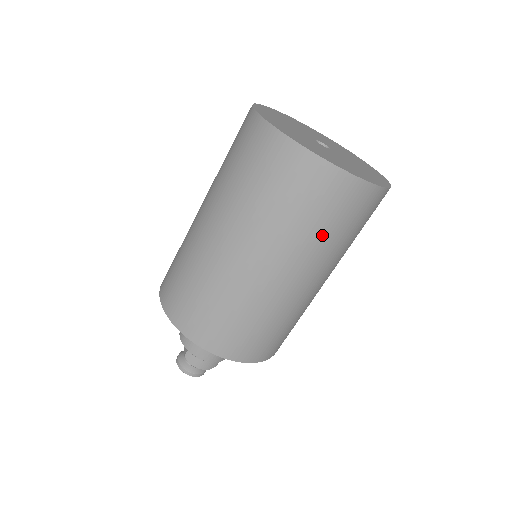
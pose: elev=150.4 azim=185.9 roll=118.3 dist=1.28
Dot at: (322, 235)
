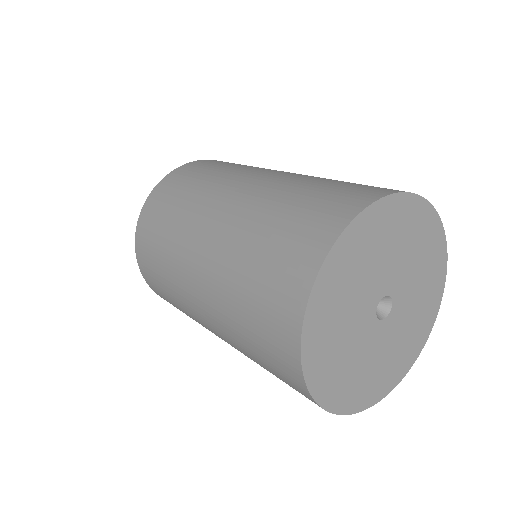
Dot at: (256, 360)
